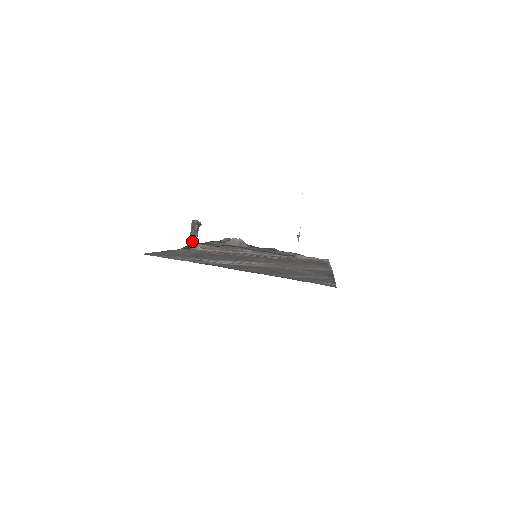
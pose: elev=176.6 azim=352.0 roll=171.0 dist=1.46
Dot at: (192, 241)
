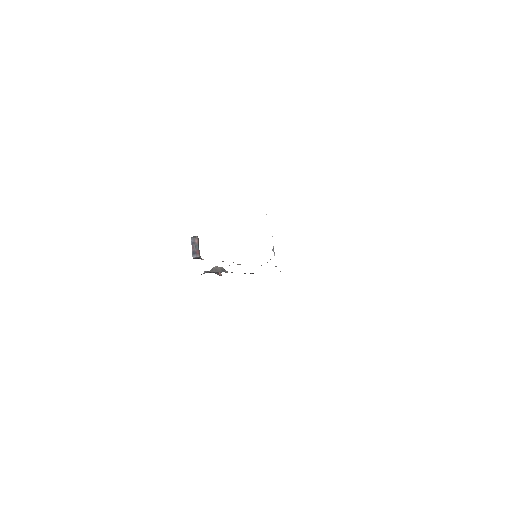
Dot at: (195, 255)
